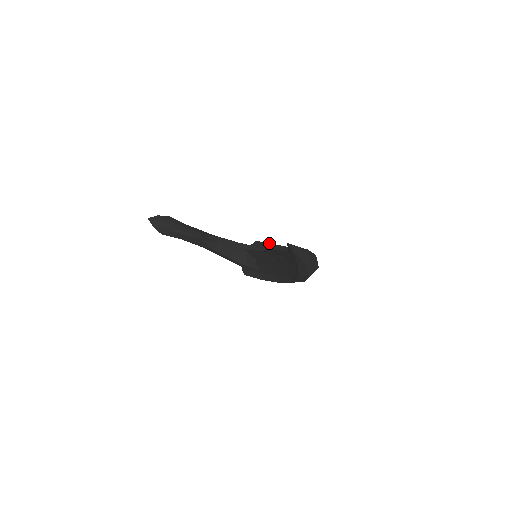
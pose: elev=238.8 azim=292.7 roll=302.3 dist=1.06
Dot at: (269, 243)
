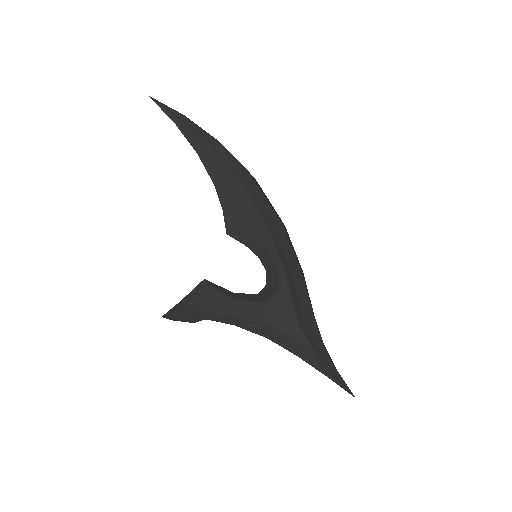
Dot at: occluded
